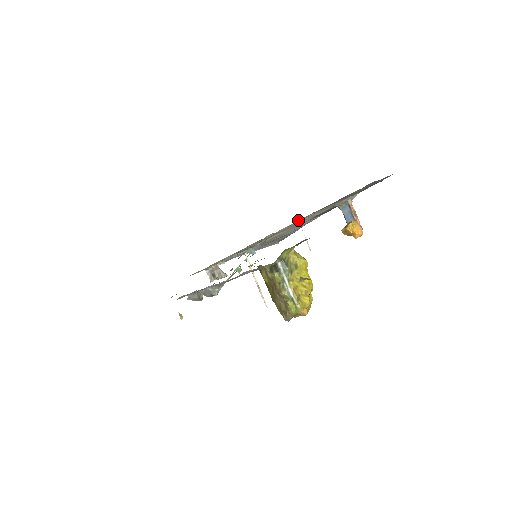
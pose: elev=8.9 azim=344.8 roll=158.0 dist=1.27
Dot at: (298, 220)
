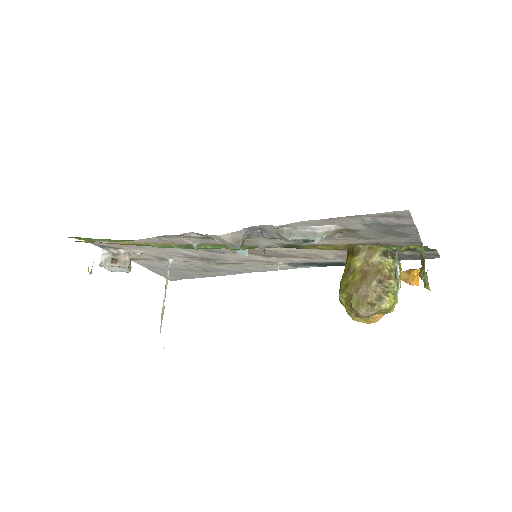
Dot at: occluded
